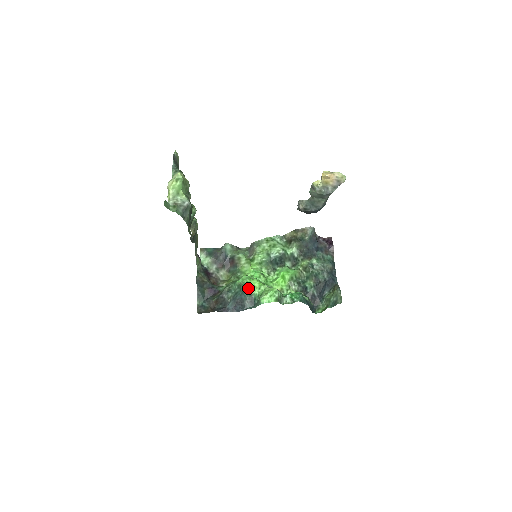
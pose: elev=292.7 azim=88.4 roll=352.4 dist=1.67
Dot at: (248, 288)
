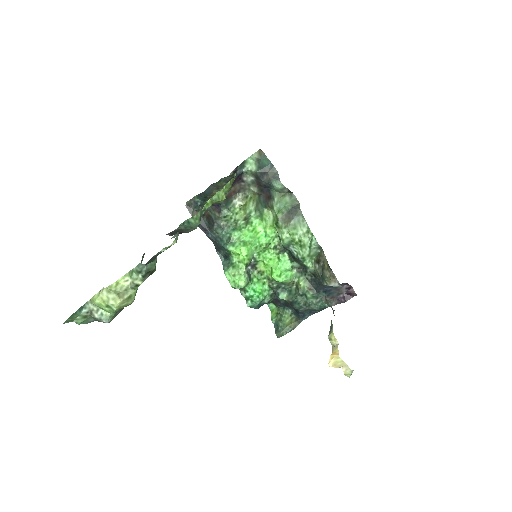
Dot at: (232, 250)
